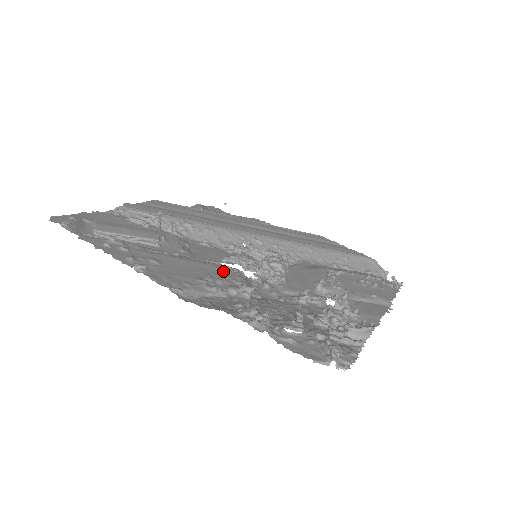
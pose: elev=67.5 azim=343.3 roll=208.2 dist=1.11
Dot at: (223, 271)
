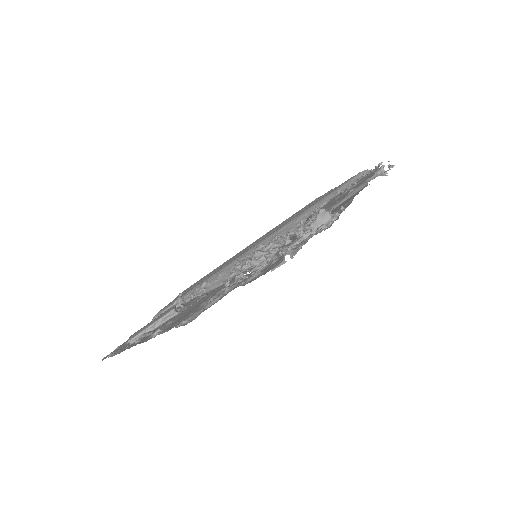
Dot at: (224, 285)
